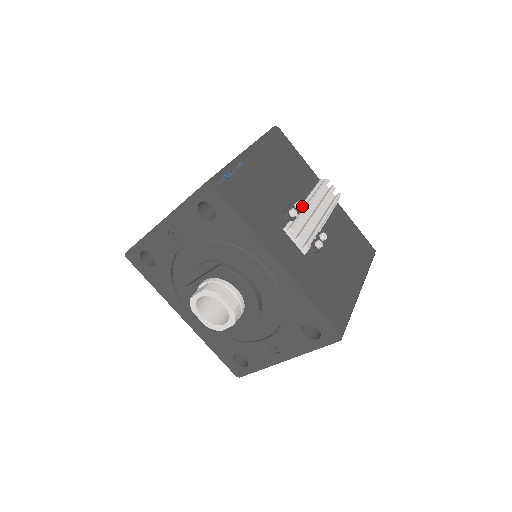
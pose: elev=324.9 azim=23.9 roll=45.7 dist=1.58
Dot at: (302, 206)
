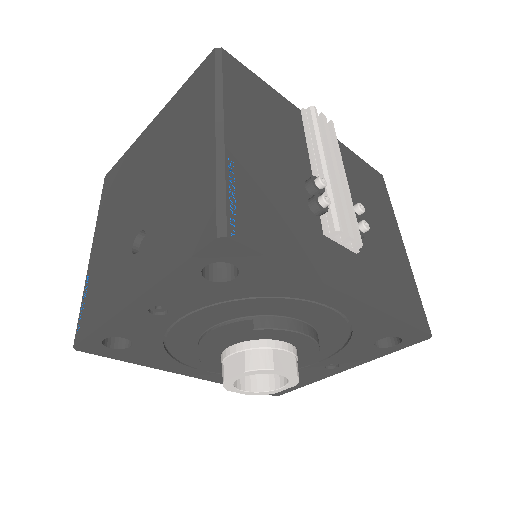
Dot at: (325, 181)
